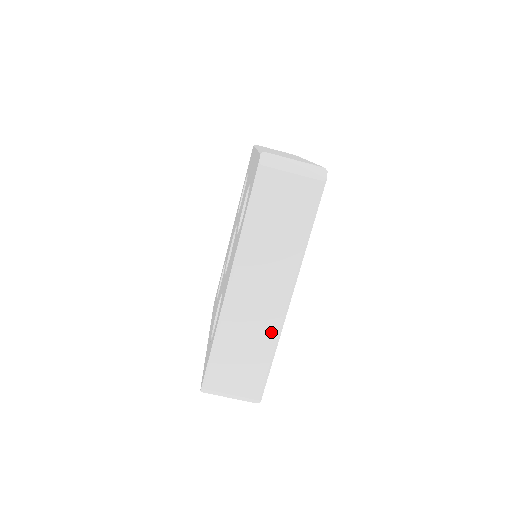
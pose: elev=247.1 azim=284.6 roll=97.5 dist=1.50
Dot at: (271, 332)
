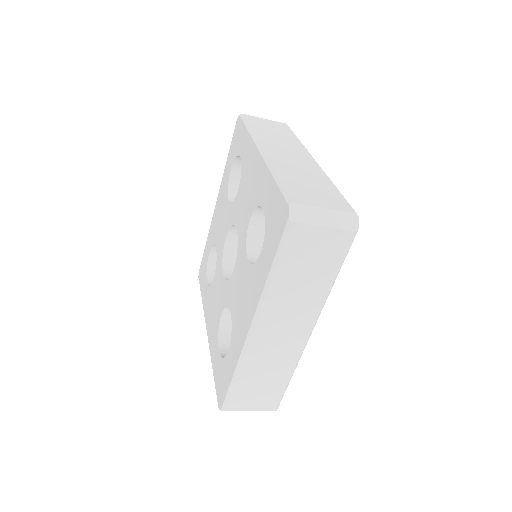
Dot at: (290, 361)
